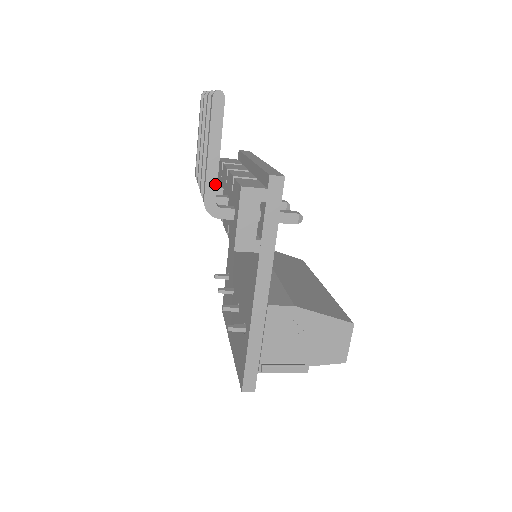
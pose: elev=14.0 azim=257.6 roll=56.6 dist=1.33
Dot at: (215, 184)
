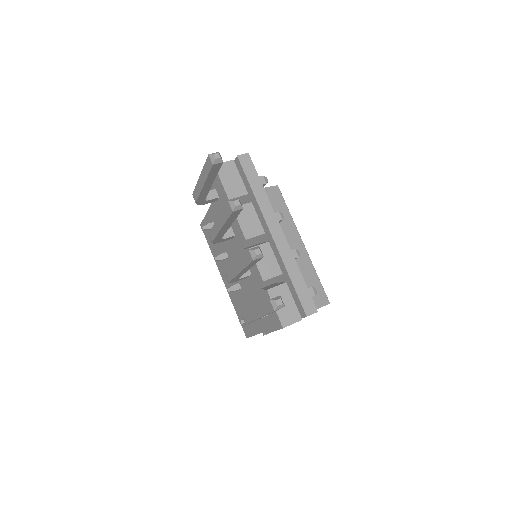
Dot at: occluded
